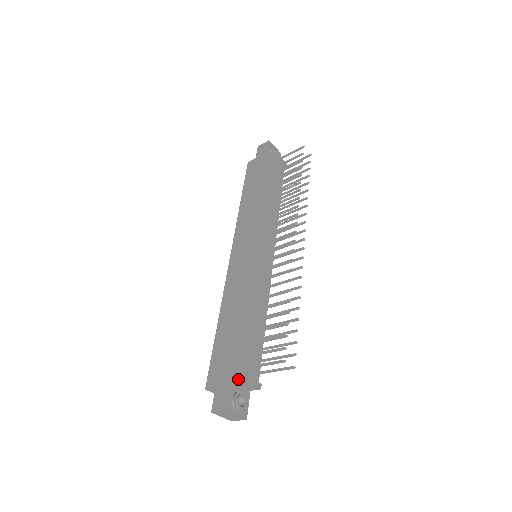
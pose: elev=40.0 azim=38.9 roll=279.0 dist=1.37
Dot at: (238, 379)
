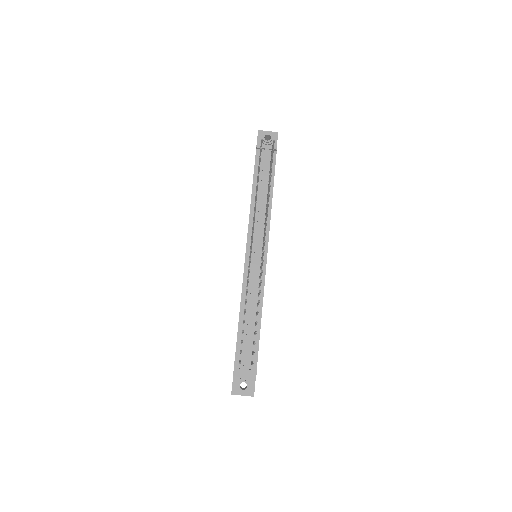
Dot at: (233, 372)
